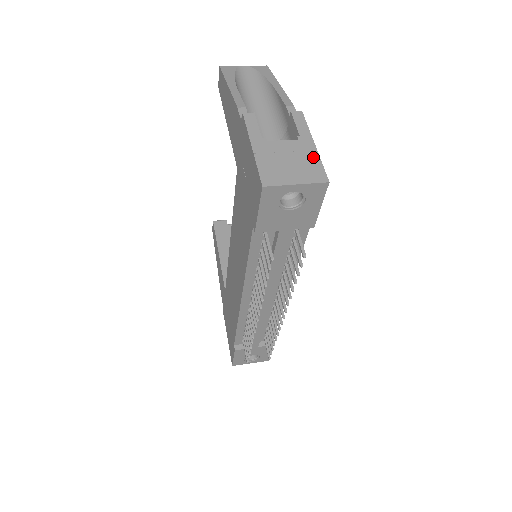
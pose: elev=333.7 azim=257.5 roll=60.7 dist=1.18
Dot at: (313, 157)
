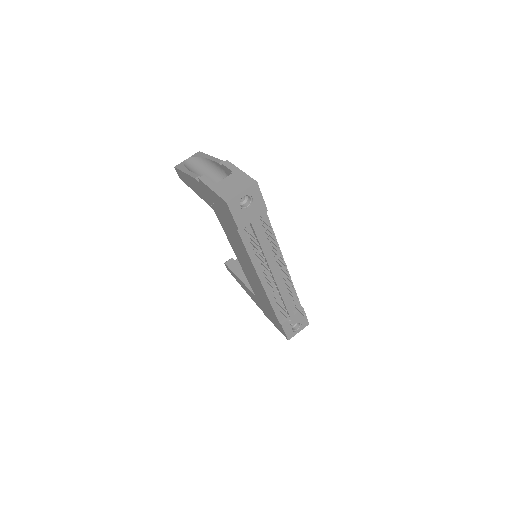
Dot at: (243, 176)
